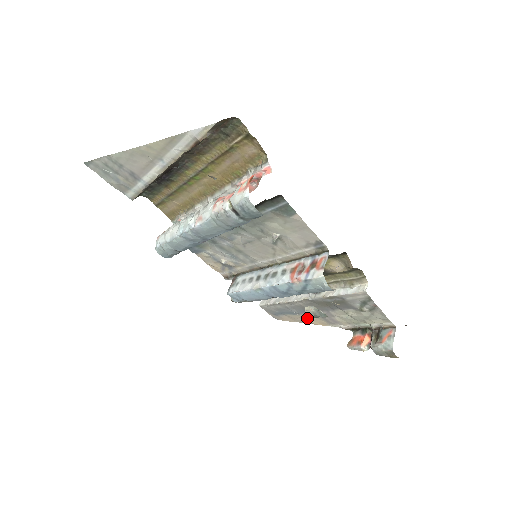
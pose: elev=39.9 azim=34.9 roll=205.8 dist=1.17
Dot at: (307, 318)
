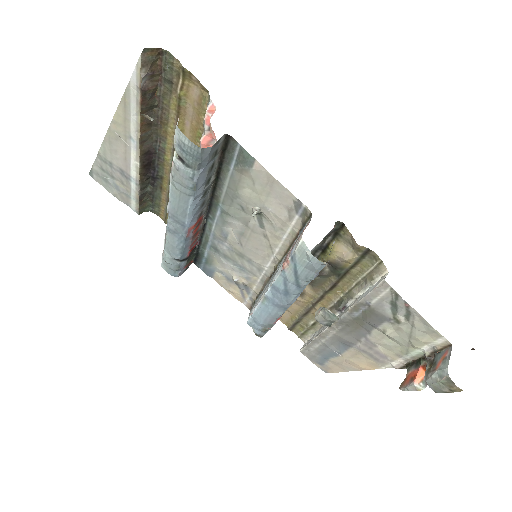
Dot at: (352, 359)
